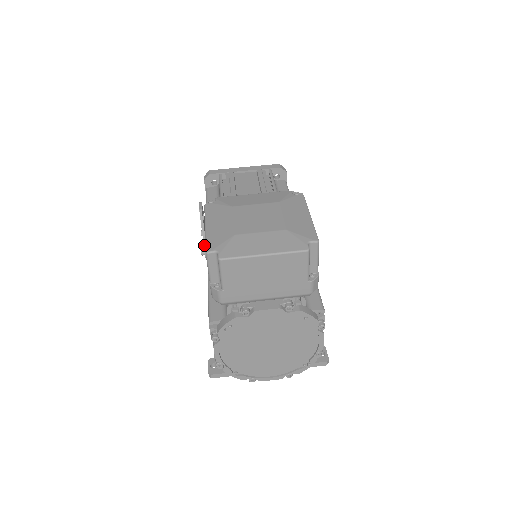
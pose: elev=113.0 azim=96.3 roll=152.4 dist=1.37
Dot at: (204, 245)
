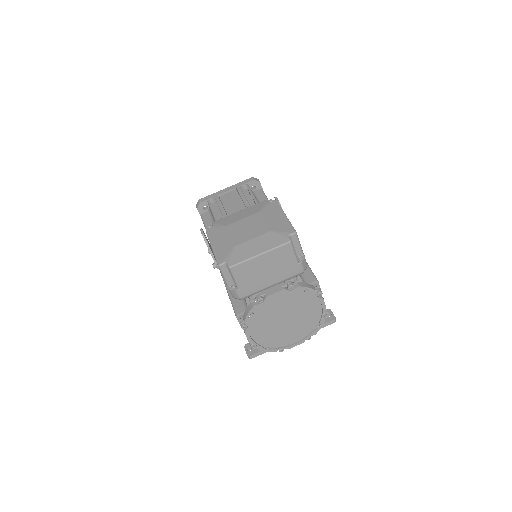
Dot at: (214, 260)
